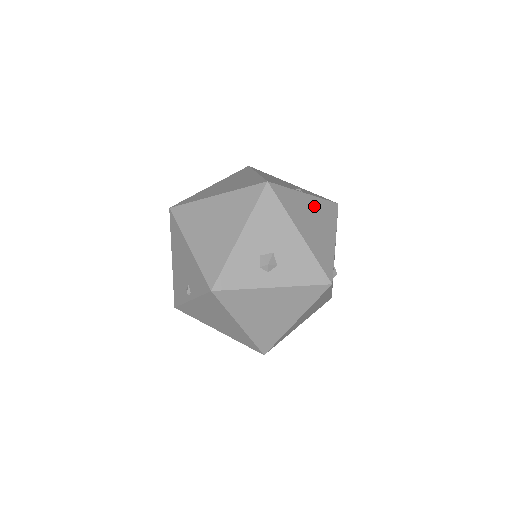
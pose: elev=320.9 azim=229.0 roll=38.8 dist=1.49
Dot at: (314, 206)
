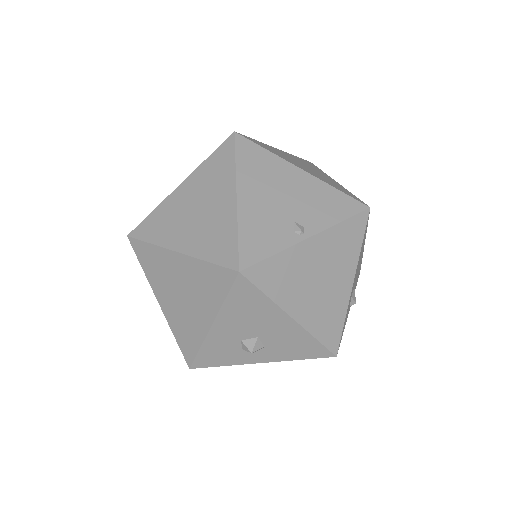
Dot at: (322, 250)
